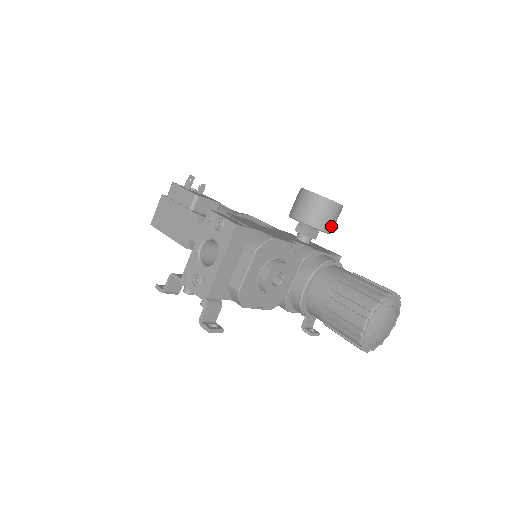
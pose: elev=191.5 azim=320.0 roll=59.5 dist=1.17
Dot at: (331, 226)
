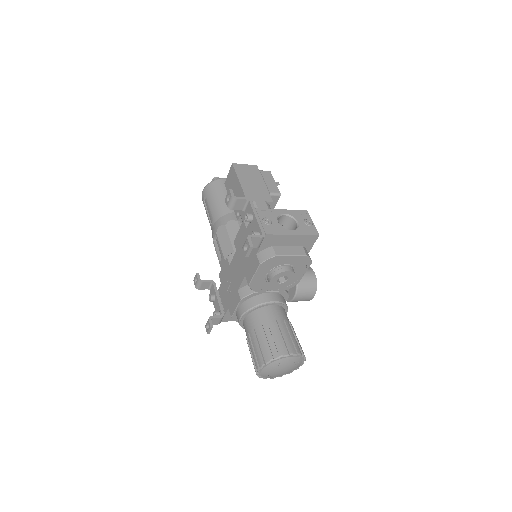
Dot at: (298, 299)
